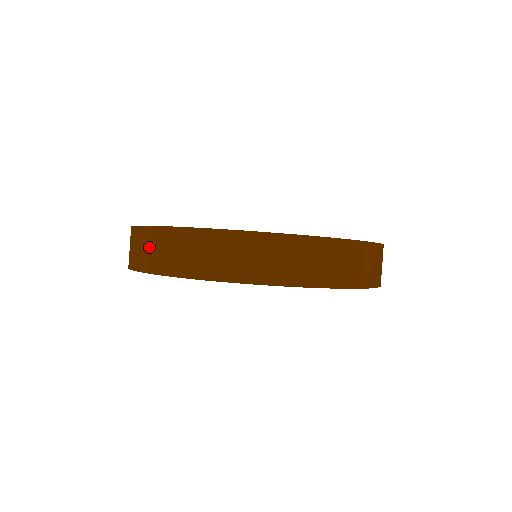
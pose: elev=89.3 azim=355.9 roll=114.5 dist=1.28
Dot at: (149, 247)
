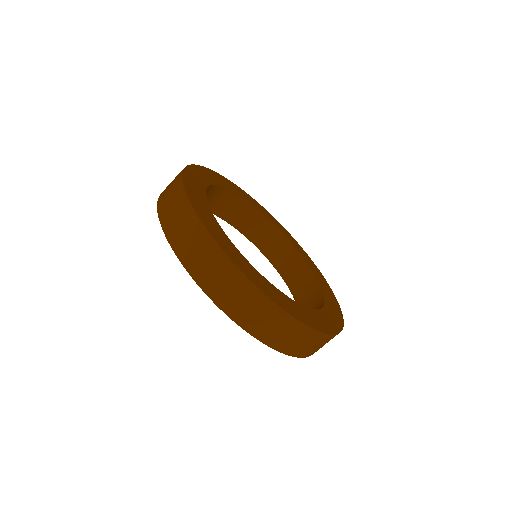
Dot at: (219, 276)
